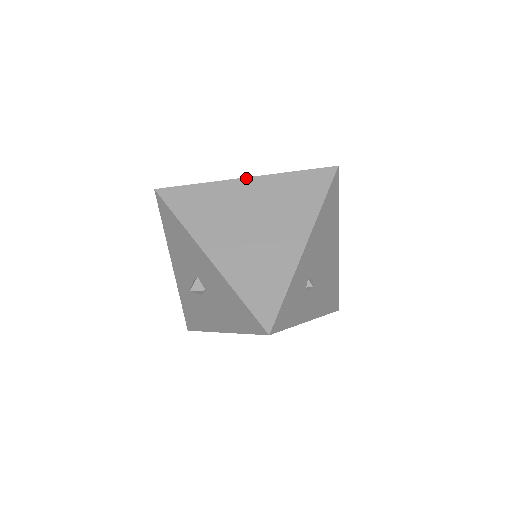
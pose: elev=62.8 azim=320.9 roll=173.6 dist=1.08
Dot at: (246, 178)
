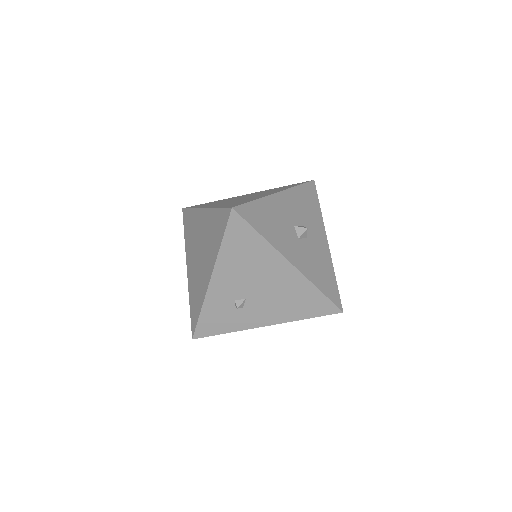
Dot at: (203, 209)
